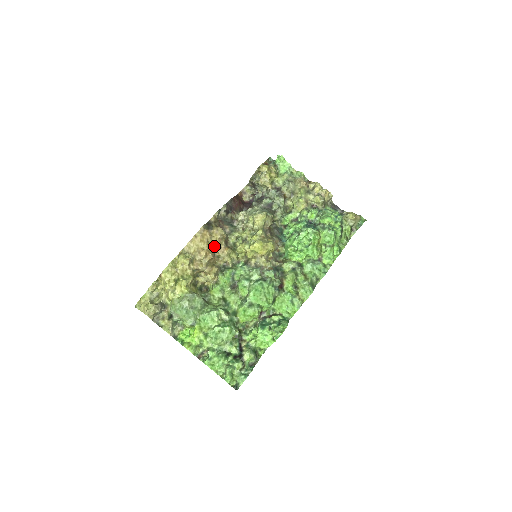
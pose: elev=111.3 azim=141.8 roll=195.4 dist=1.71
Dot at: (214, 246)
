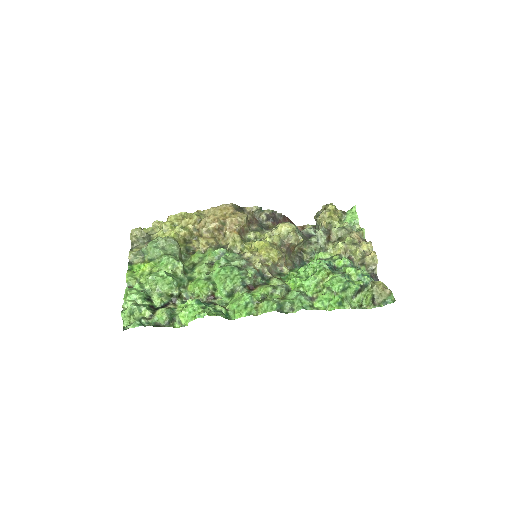
Dot at: (227, 221)
